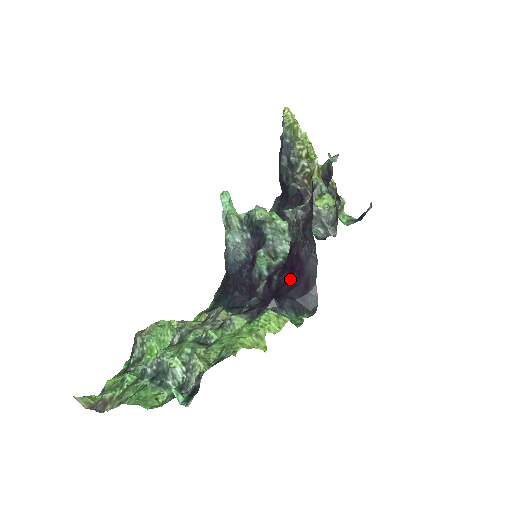
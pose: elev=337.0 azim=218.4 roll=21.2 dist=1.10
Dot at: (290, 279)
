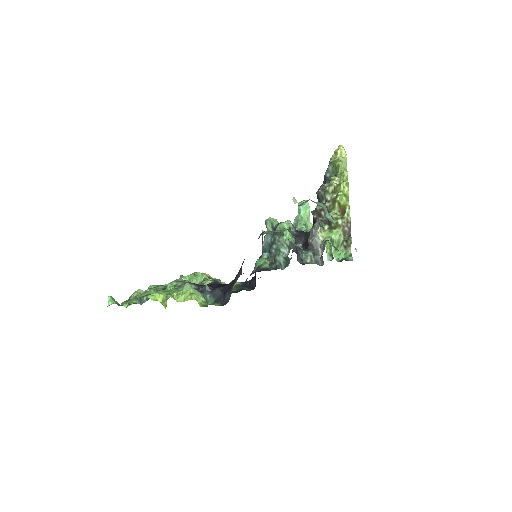
Dot at: occluded
